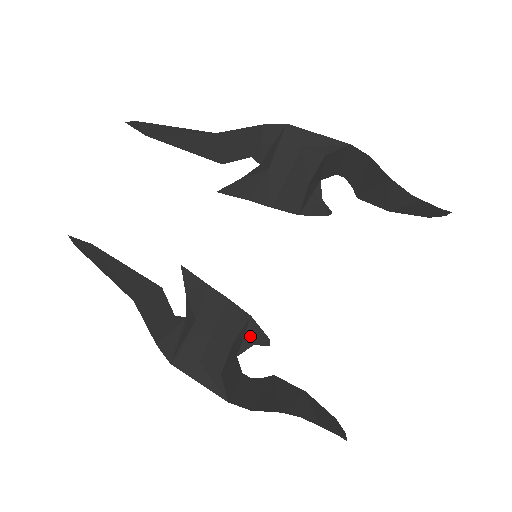
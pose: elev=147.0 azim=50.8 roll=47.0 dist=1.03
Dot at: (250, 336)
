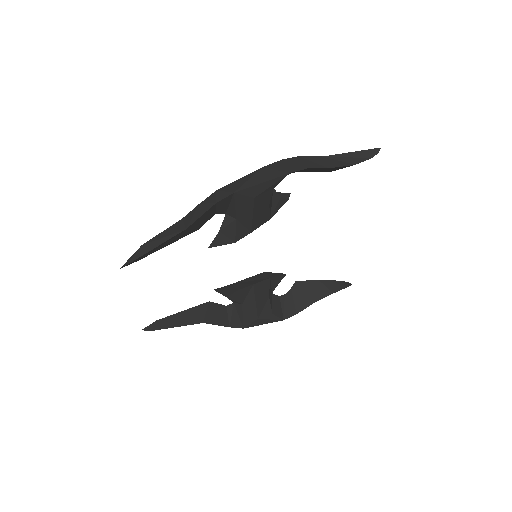
Dot at: (274, 283)
